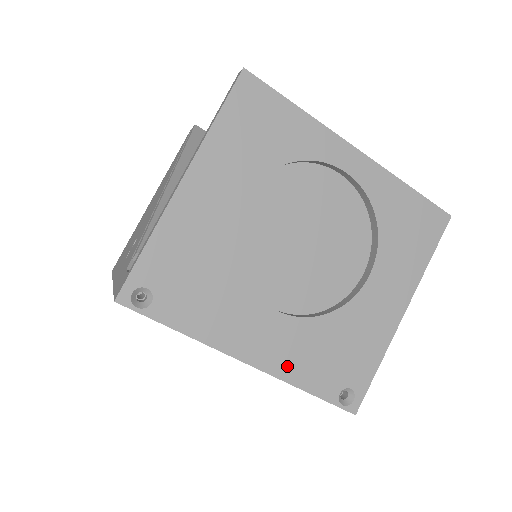
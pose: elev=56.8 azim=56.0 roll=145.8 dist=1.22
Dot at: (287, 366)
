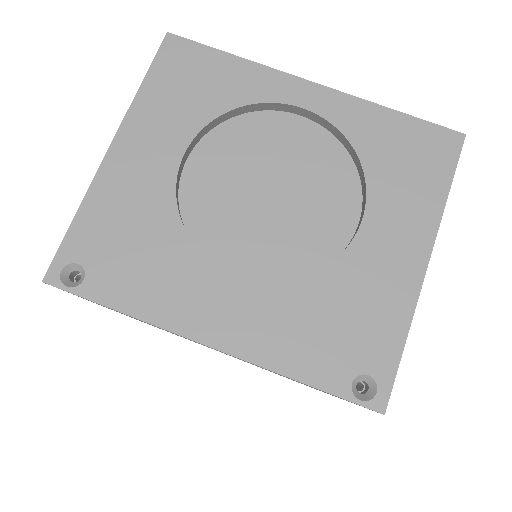
Dot at: (265, 347)
